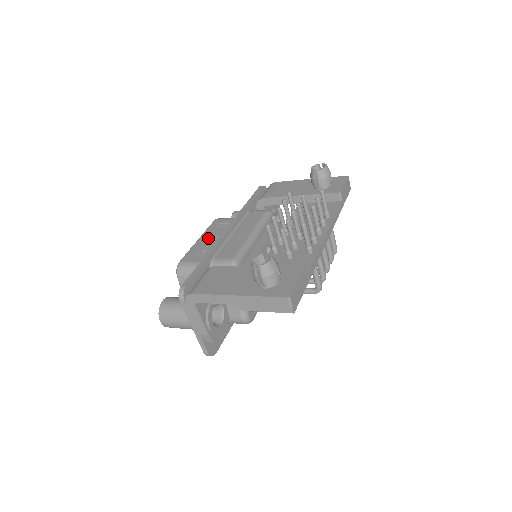
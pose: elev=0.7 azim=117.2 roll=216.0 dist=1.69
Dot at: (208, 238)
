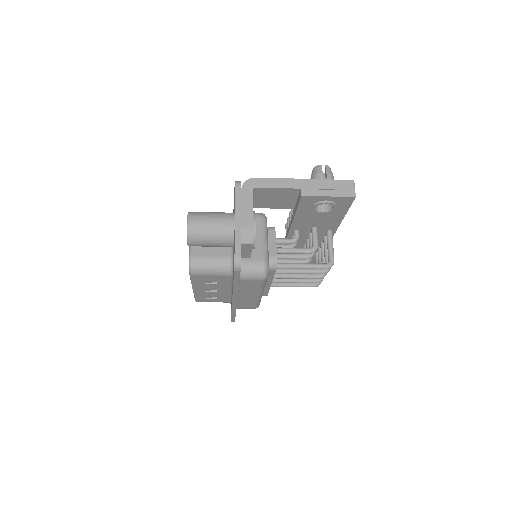
Dot at: occluded
